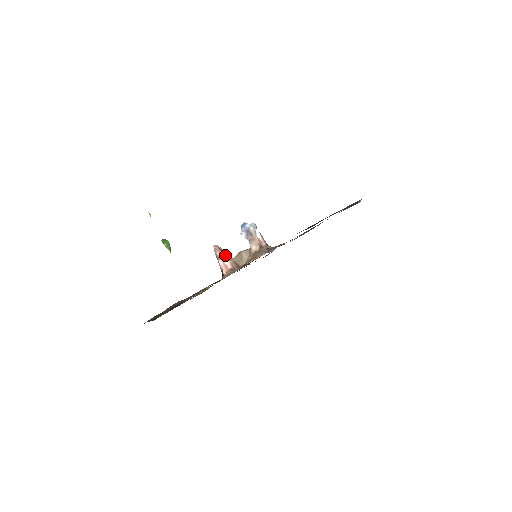
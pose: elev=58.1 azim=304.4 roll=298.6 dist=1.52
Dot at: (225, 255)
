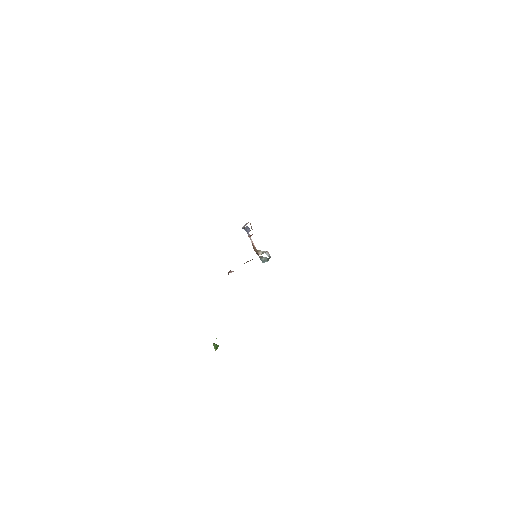
Dot at: occluded
